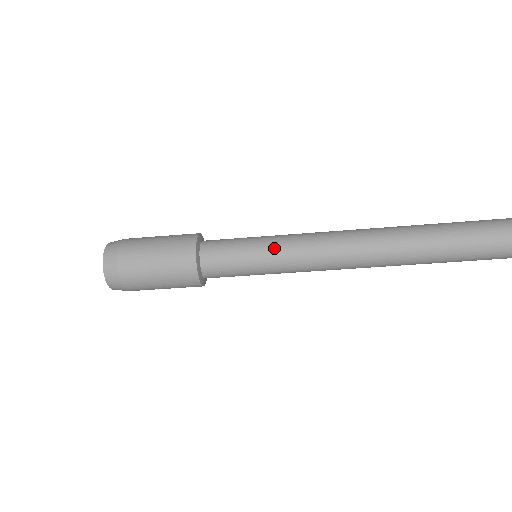
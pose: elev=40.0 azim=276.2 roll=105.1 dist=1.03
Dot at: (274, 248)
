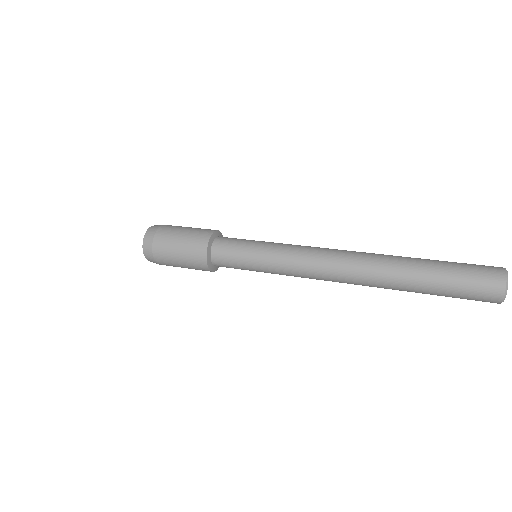
Dot at: (267, 254)
